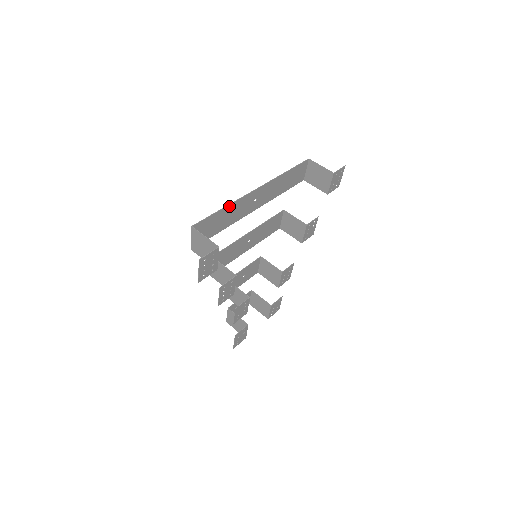
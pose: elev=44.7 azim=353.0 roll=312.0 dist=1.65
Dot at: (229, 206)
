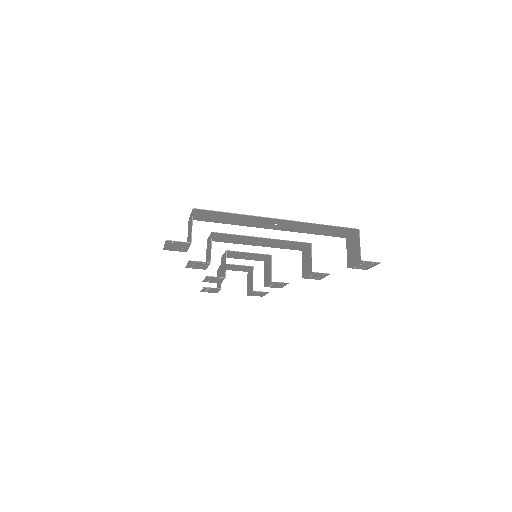
Dot at: (242, 215)
